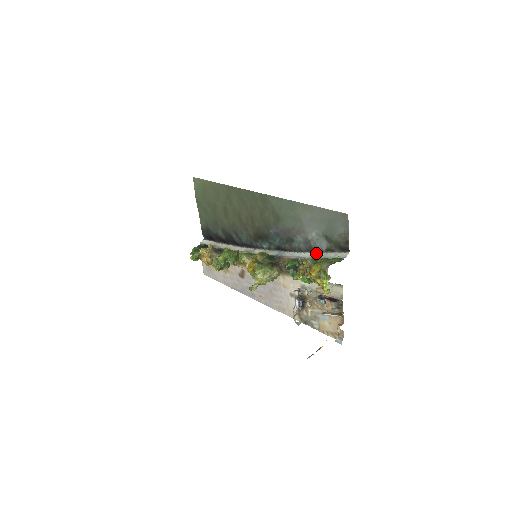
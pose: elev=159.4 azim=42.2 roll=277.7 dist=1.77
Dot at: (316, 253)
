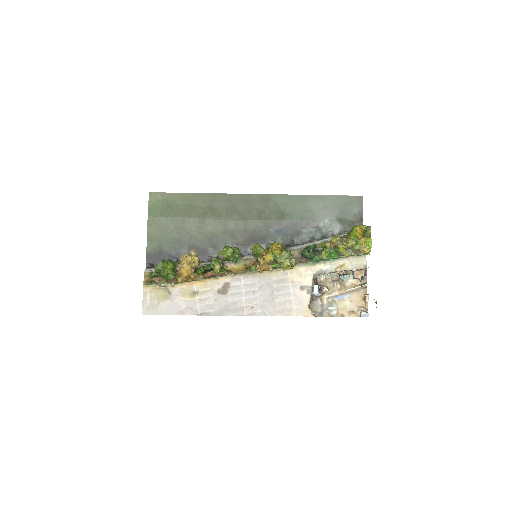
Dot at: (328, 238)
